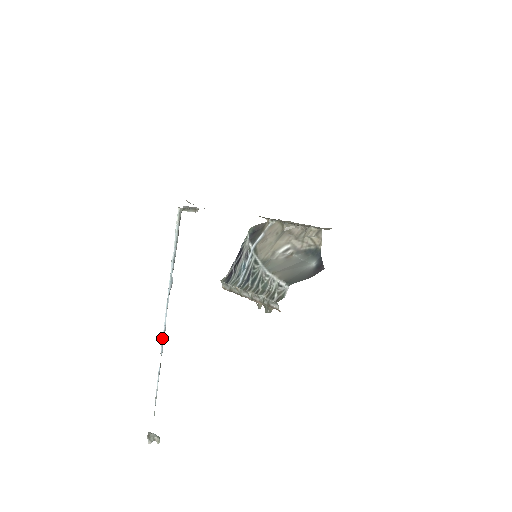
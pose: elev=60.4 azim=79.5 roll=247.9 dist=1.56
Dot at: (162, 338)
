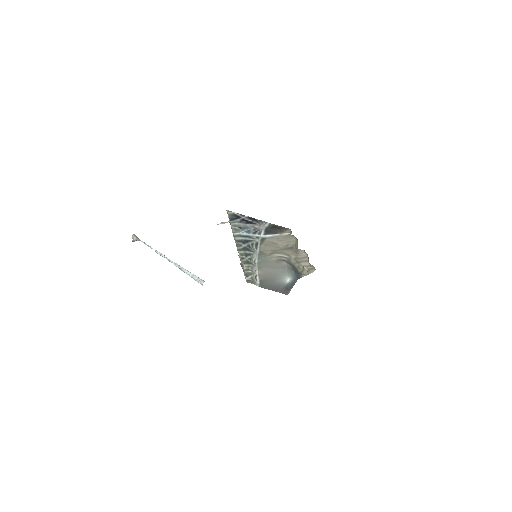
Dot at: occluded
